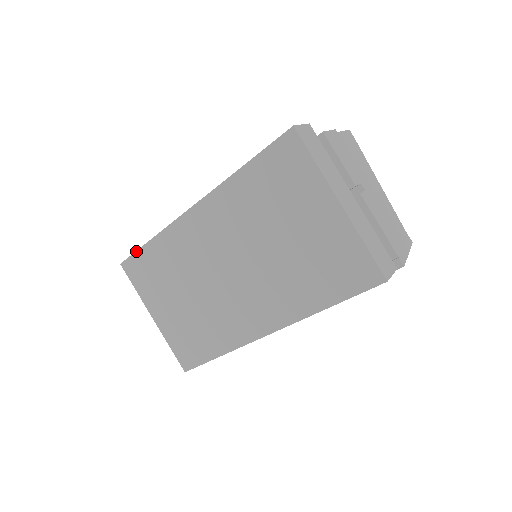
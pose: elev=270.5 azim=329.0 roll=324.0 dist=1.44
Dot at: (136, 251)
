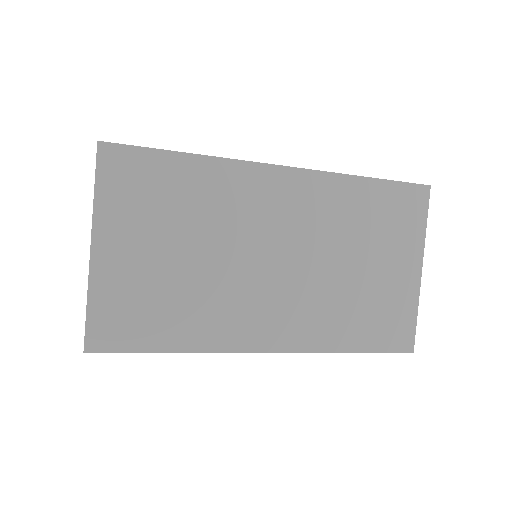
Dot at: occluded
